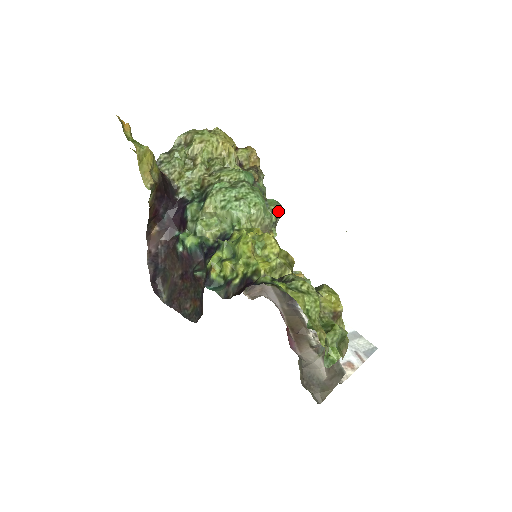
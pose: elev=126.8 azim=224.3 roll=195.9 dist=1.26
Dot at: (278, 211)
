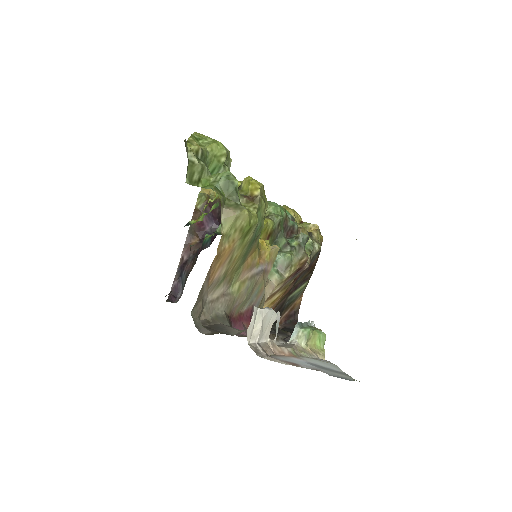
Dot at: (305, 243)
